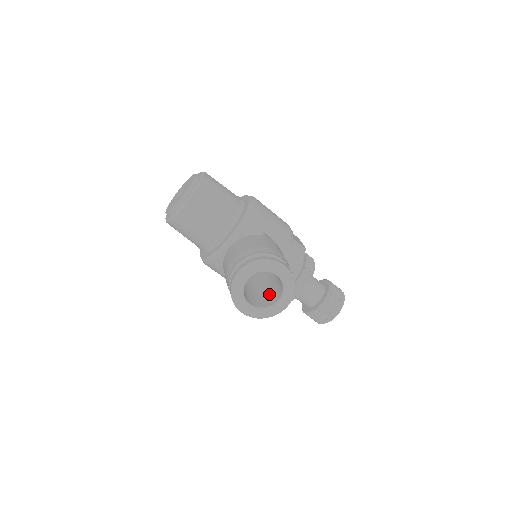
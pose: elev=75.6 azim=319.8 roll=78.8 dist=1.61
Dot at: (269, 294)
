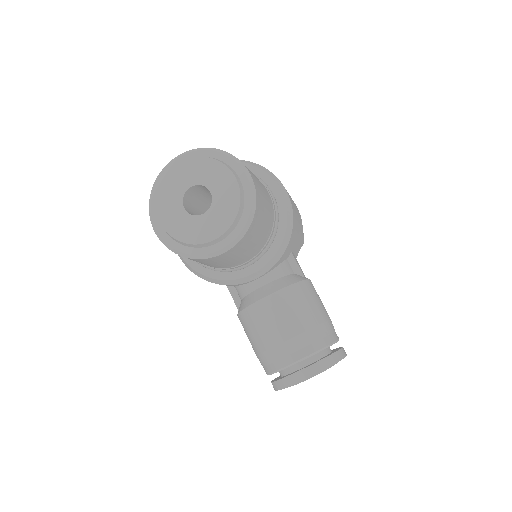
Dot at: occluded
